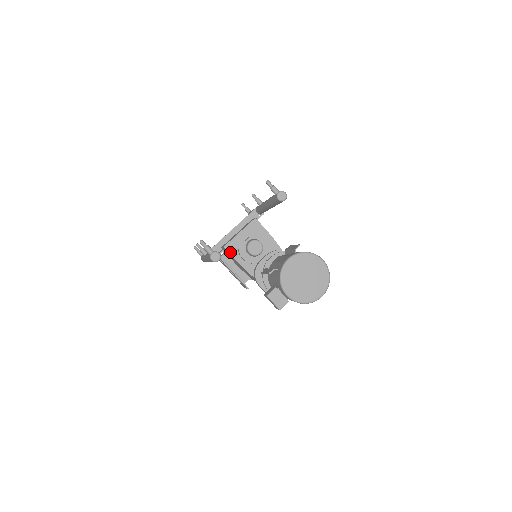
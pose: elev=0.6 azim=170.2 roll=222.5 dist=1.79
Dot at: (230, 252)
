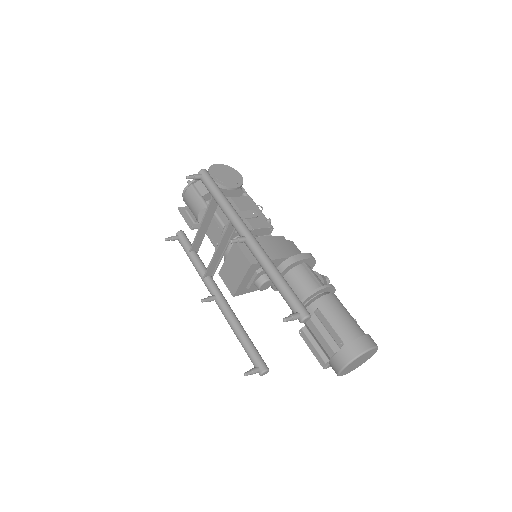
Dot at: (241, 294)
